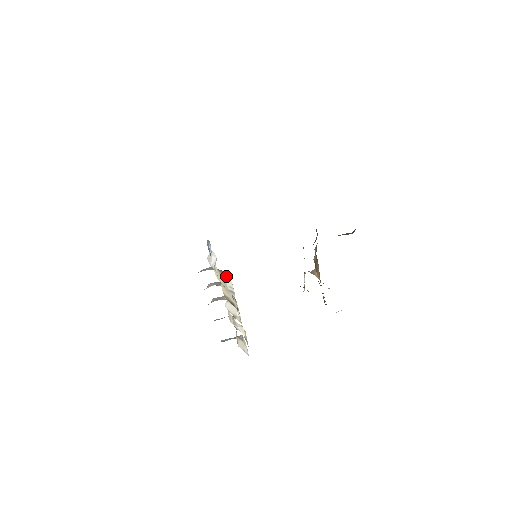
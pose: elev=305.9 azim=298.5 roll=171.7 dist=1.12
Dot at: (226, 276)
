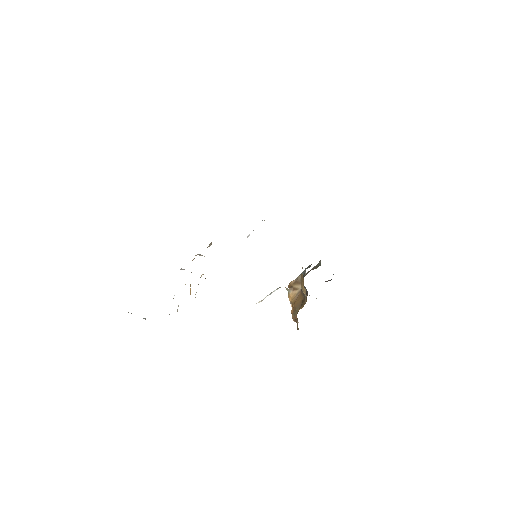
Dot at: occluded
